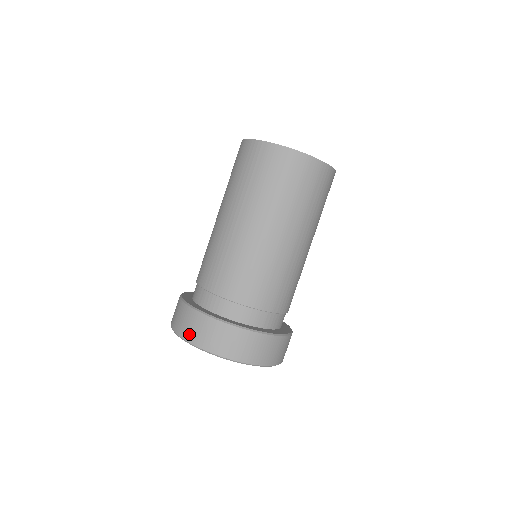
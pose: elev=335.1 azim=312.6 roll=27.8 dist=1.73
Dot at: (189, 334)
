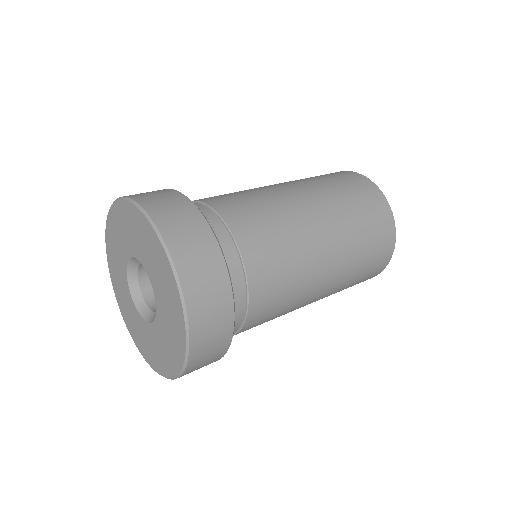
Dot at: occluded
